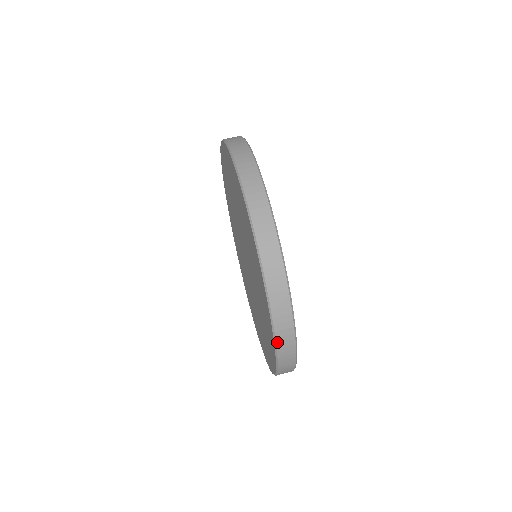
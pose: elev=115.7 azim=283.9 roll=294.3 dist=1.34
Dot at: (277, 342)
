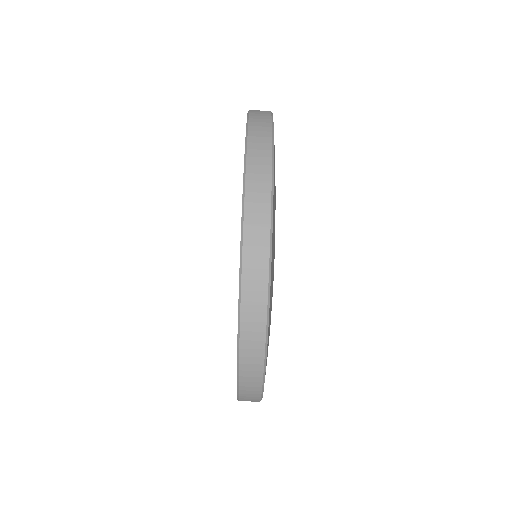
Dot at: occluded
